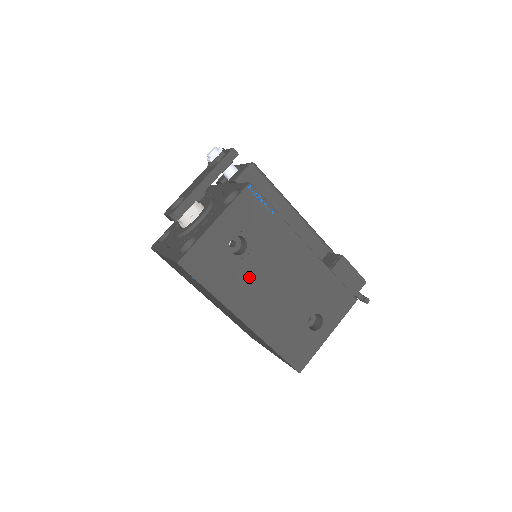
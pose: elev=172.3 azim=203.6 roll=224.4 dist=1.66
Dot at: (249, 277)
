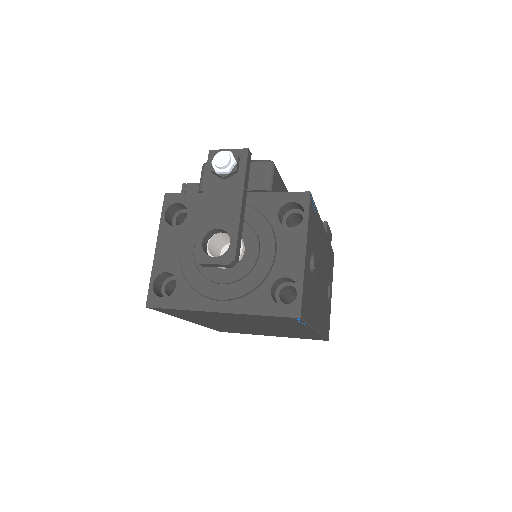
Dot at: (316, 288)
